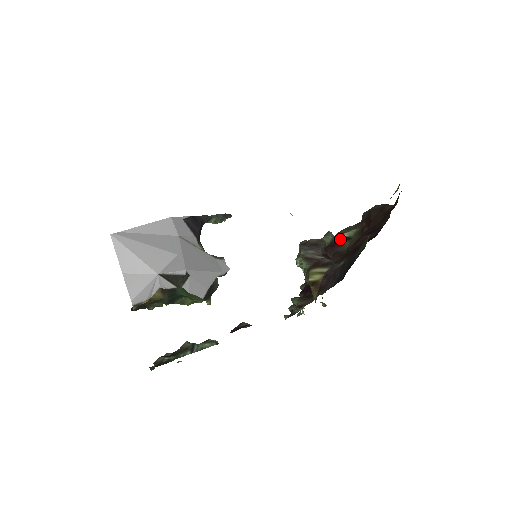
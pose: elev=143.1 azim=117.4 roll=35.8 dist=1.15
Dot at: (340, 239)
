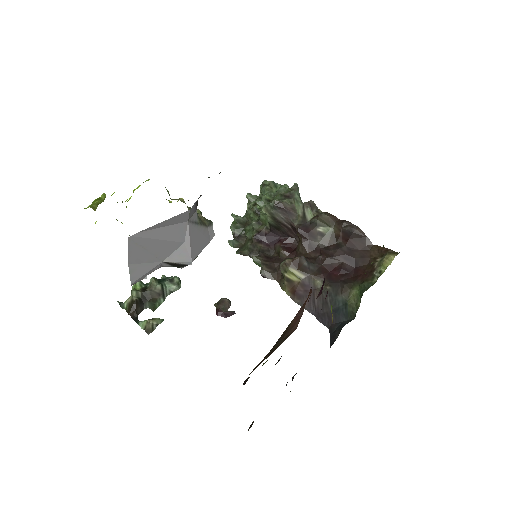
Dot at: (315, 231)
